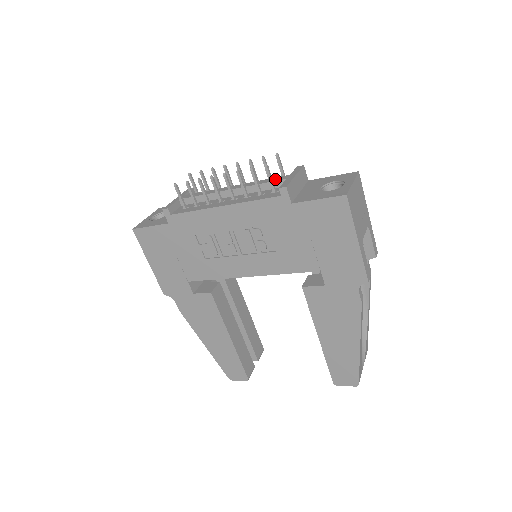
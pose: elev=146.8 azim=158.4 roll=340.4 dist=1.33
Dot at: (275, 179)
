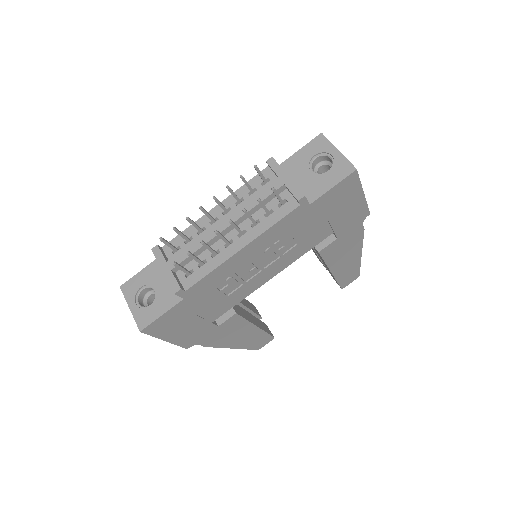
Dot at: (269, 190)
